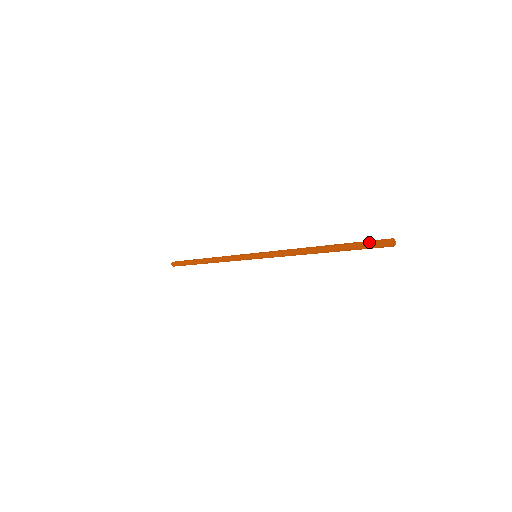
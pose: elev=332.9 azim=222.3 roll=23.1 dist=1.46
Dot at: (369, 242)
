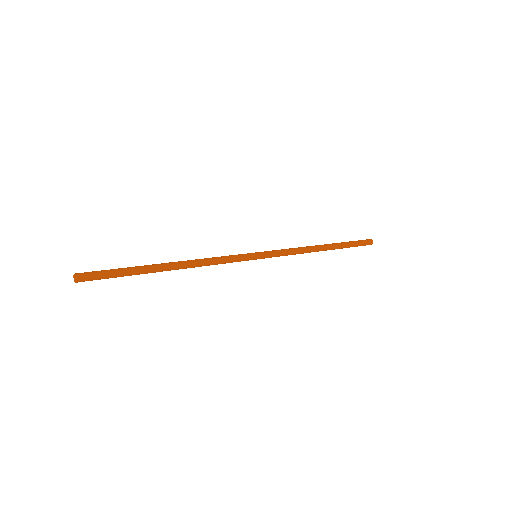
Dot at: (361, 245)
